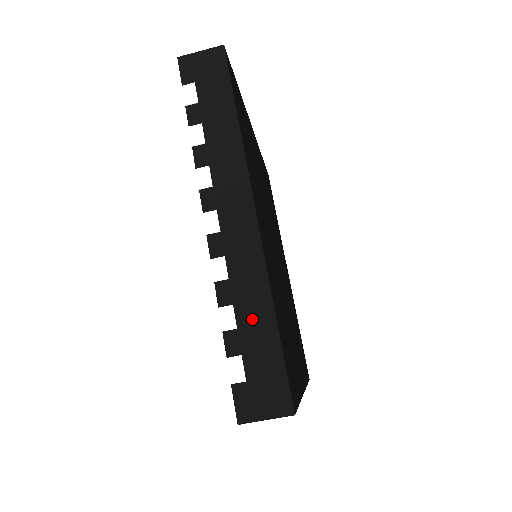
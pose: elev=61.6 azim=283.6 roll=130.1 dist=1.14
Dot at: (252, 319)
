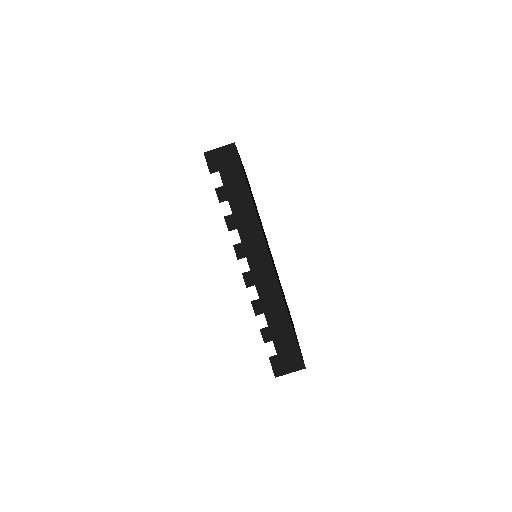
Dot at: (276, 320)
